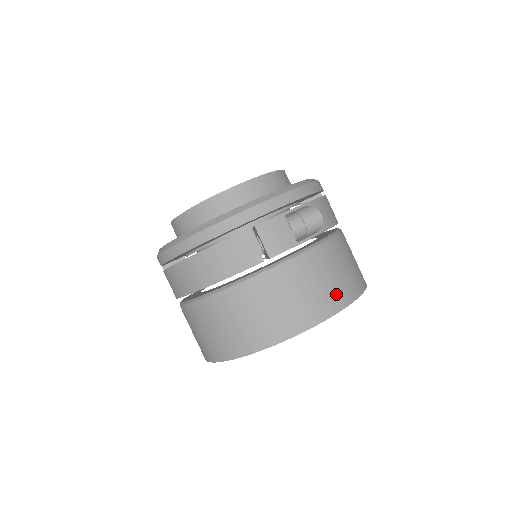
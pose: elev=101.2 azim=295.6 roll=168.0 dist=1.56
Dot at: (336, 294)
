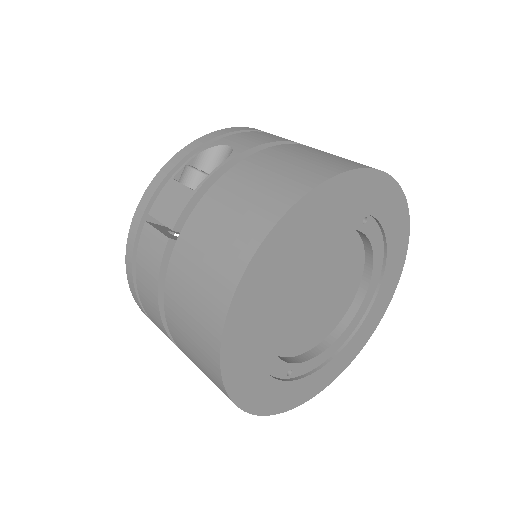
Dot at: (268, 203)
